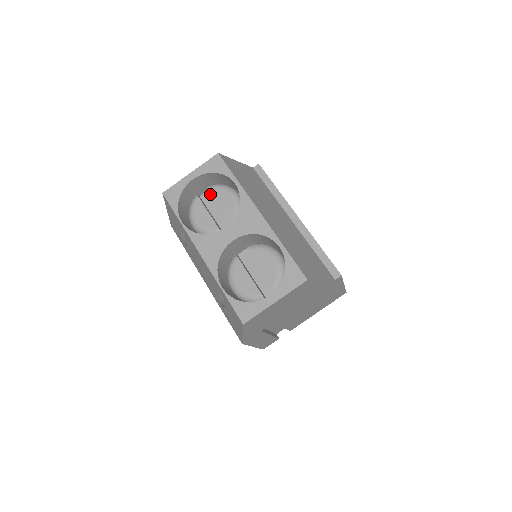
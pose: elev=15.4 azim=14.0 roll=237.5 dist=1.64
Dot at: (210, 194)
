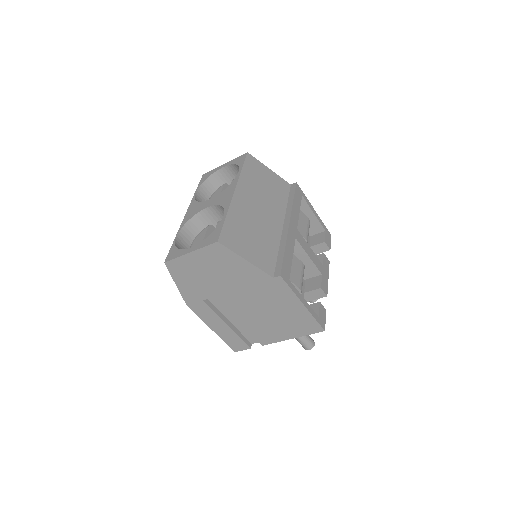
Dot at: occluded
